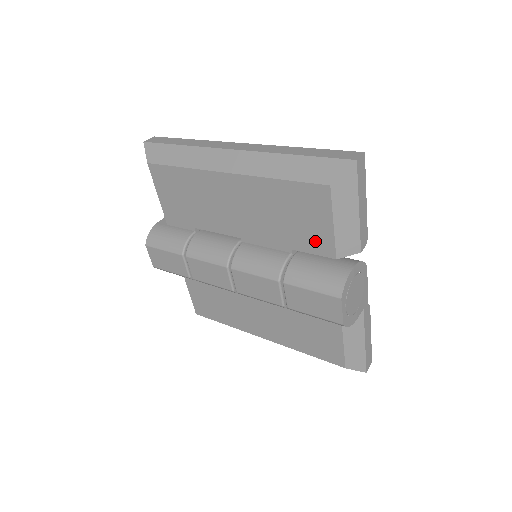
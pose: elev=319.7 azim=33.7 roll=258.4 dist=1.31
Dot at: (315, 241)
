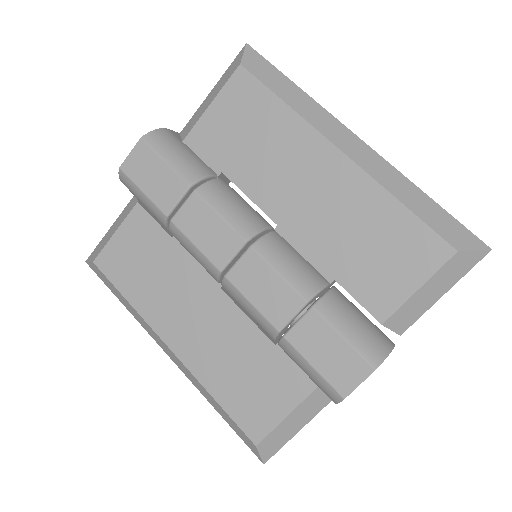
Dot at: (376, 290)
